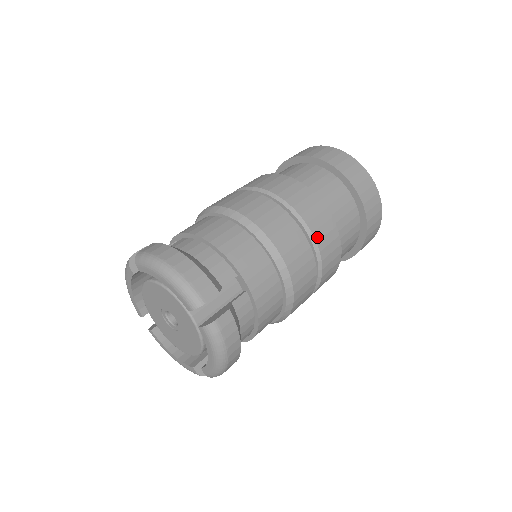
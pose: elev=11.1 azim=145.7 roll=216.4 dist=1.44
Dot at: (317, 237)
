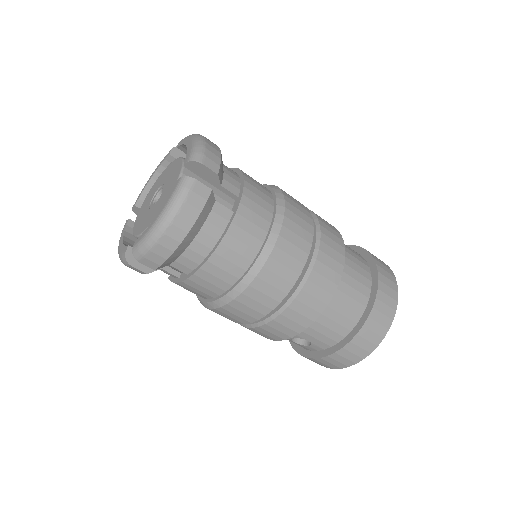
Dot at: (320, 257)
